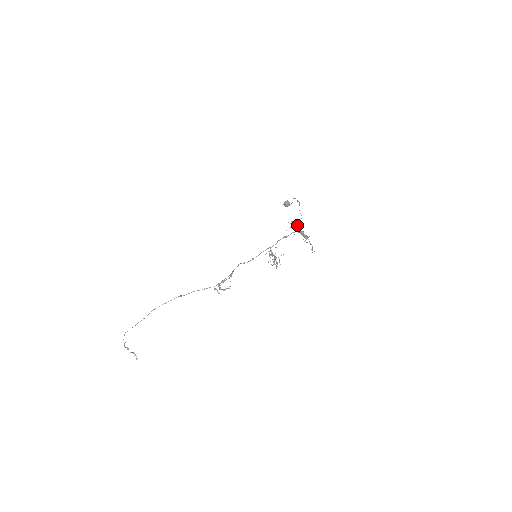
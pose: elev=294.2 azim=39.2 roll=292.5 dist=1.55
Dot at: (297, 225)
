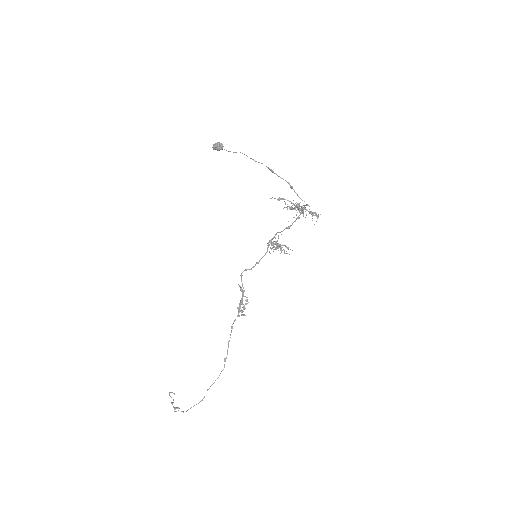
Dot at: occluded
